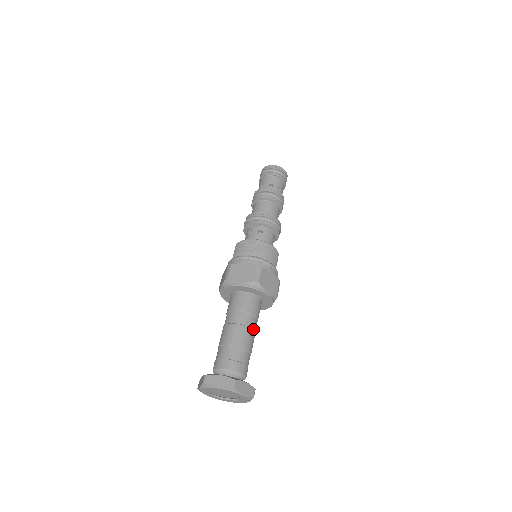
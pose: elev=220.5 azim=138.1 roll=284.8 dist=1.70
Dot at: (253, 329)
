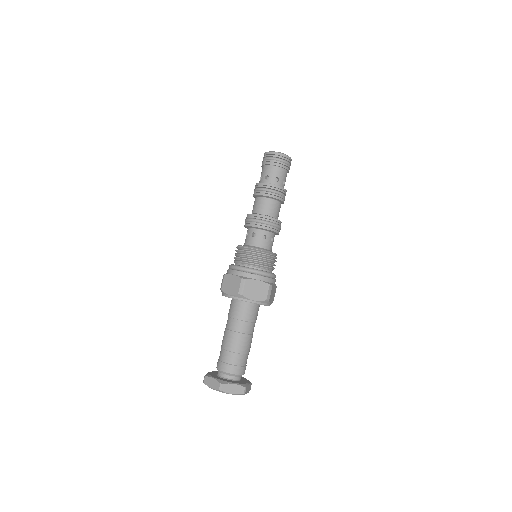
Dot at: (246, 333)
